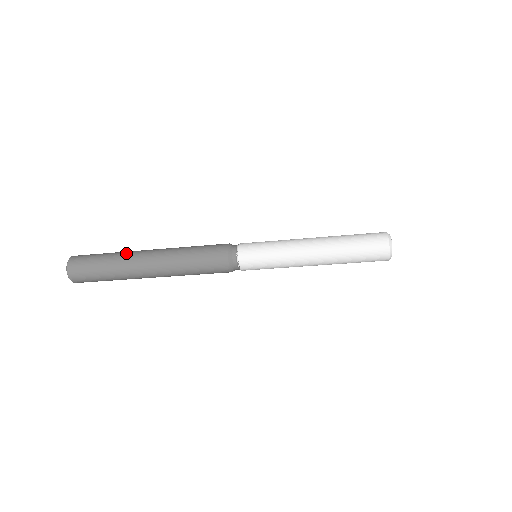
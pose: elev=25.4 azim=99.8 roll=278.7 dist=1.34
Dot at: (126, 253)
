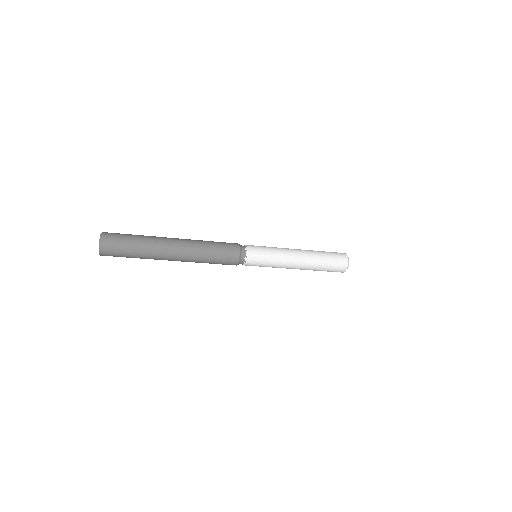
Dot at: (155, 236)
